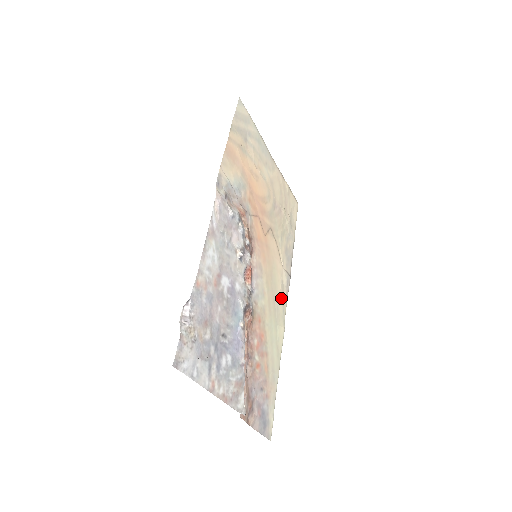
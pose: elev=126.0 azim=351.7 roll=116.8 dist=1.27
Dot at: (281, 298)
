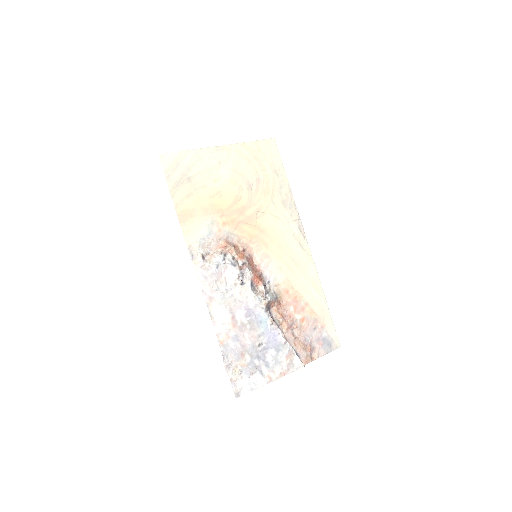
Dot at: (300, 248)
